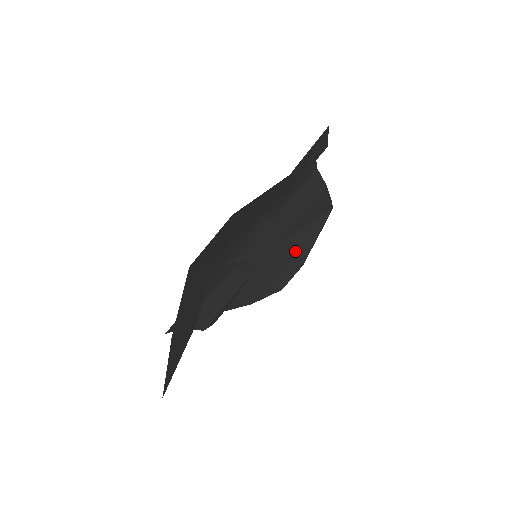
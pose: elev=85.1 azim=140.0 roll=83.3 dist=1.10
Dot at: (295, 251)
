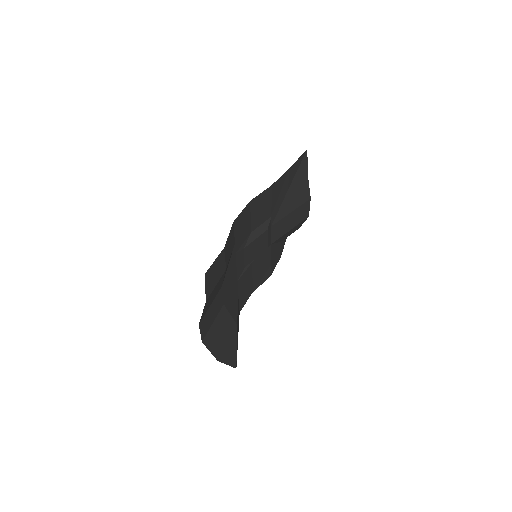
Dot at: (293, 206)
